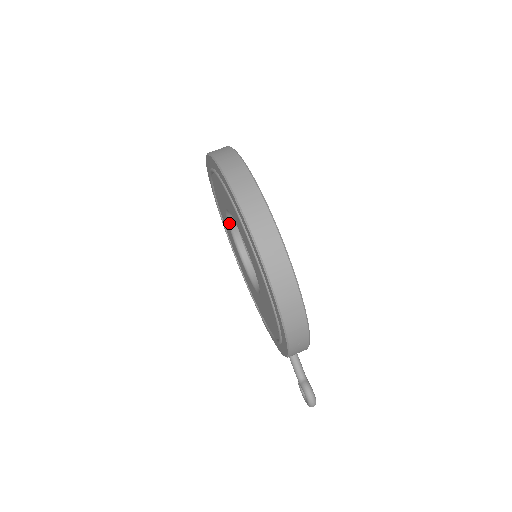
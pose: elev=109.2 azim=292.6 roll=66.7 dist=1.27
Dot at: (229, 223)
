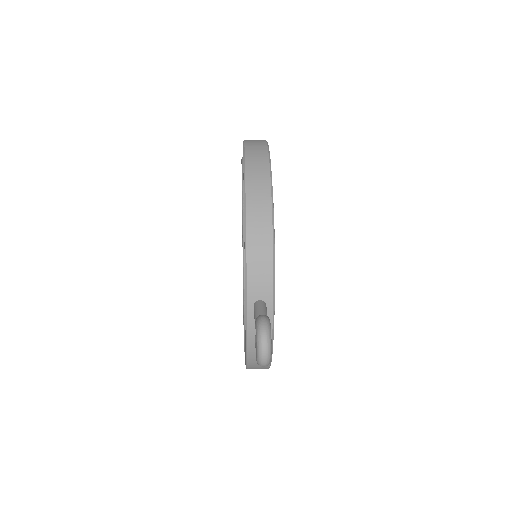
Dot at: occluded
